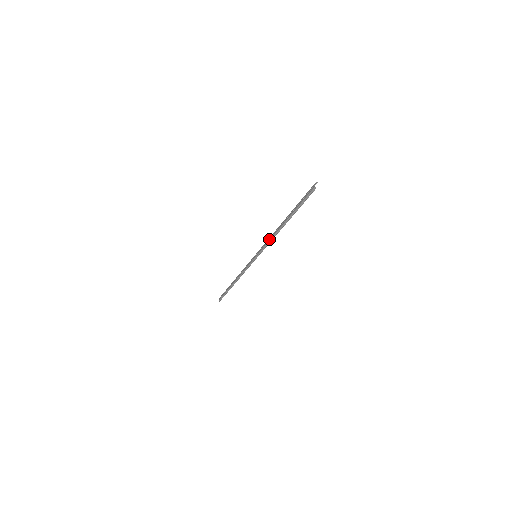
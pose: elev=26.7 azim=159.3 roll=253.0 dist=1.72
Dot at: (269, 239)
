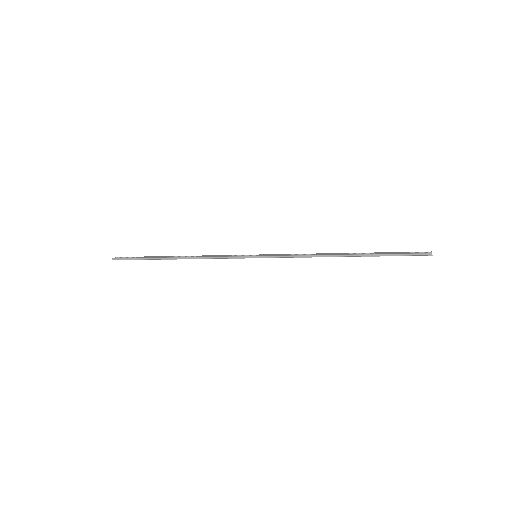
Dot at: (303, 254)
